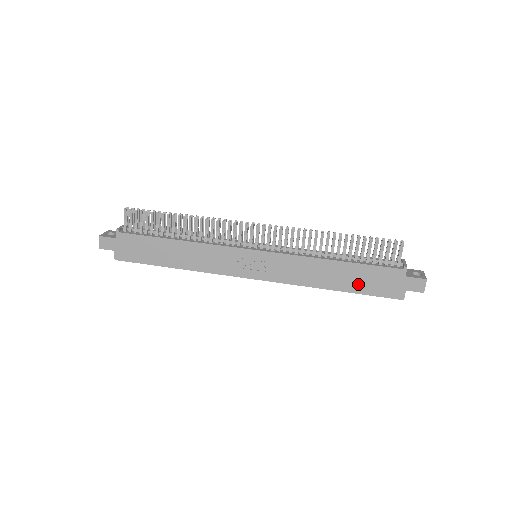
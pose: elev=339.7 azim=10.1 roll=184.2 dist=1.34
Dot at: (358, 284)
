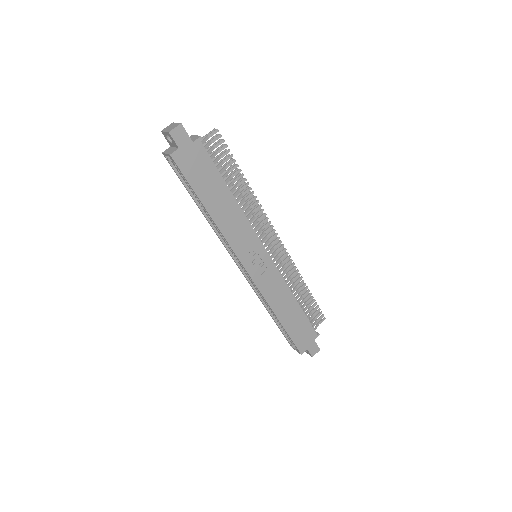
Dot at: (293, 326)
